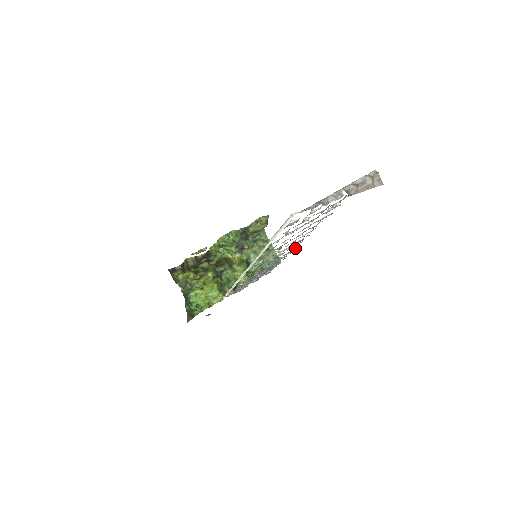
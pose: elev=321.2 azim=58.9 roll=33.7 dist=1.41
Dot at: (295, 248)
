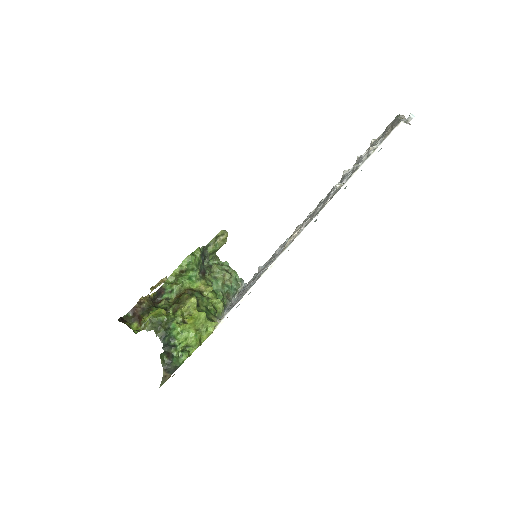
Dot at: occluded
